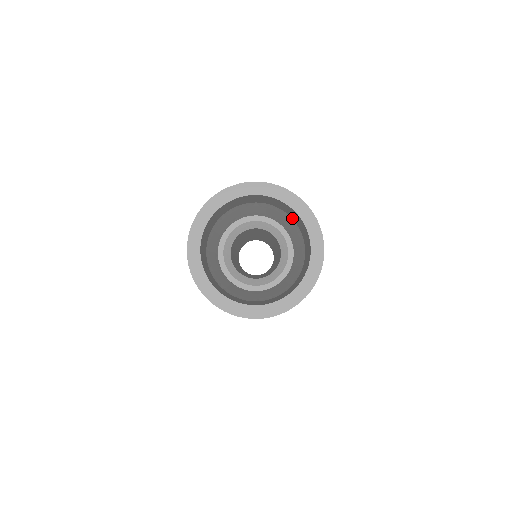
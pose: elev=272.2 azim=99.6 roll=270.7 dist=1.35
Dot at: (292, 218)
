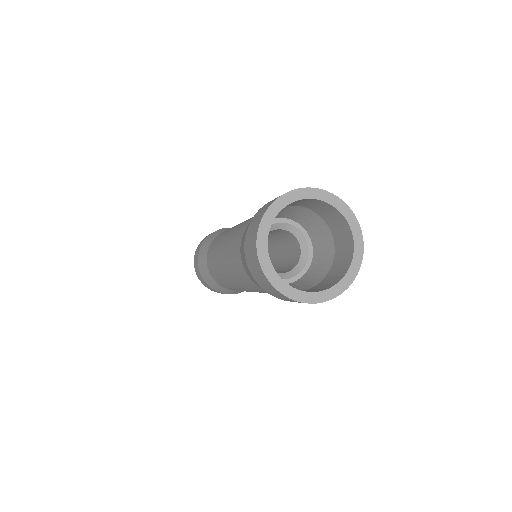
Dot at: (308, 208)
